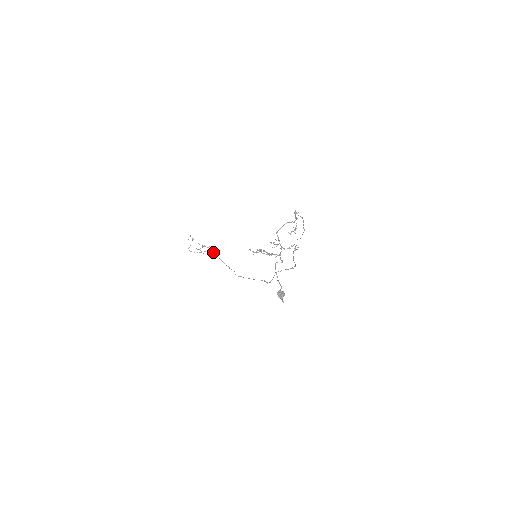
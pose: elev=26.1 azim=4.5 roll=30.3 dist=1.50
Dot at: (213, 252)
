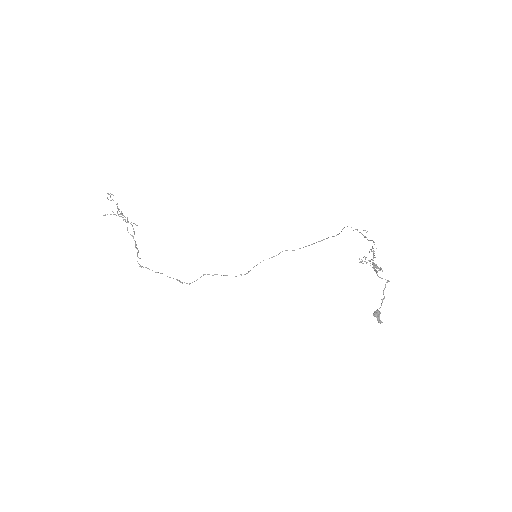
Dot at: occluded
